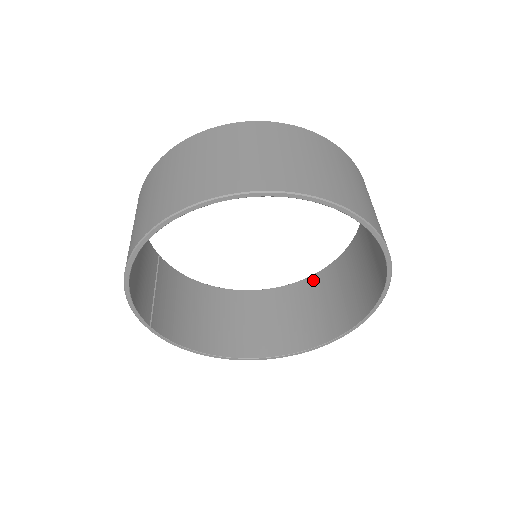
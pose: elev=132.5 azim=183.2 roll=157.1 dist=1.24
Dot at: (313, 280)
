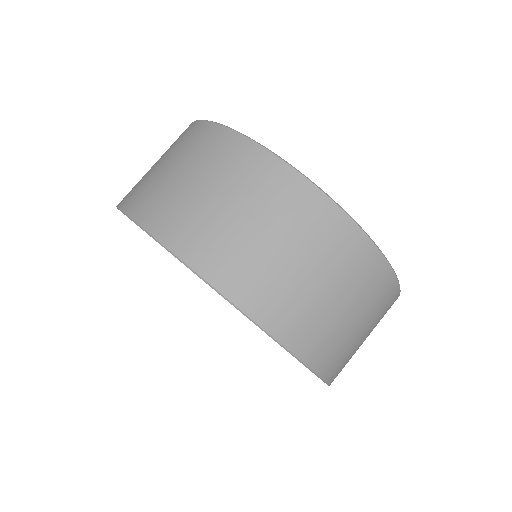
Dot at: occluded
